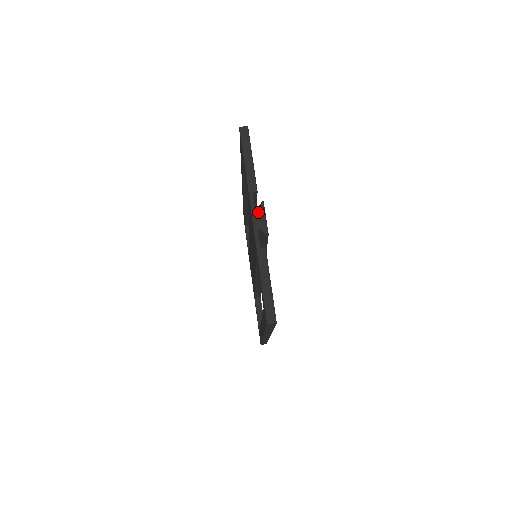
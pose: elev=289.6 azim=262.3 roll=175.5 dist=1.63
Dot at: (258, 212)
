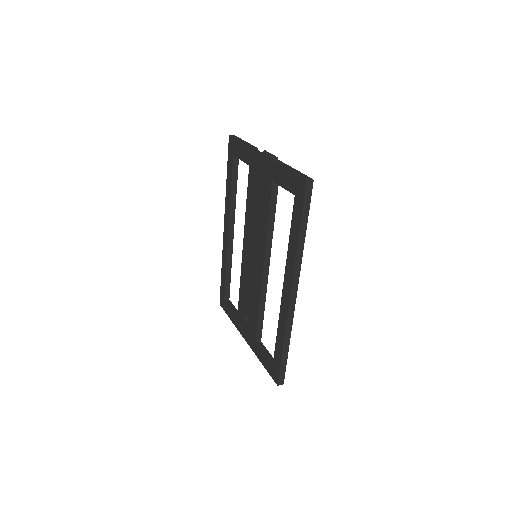
Dot at: (264, 152)
